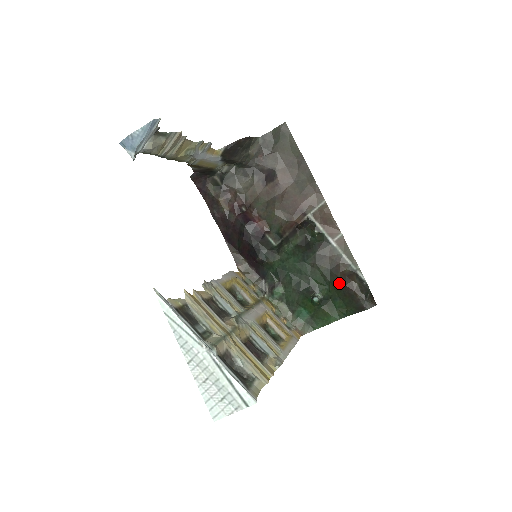
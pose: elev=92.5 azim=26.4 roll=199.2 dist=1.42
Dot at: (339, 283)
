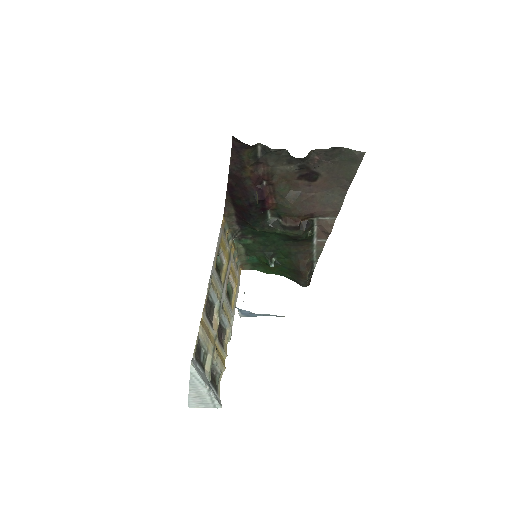
Dot at: (297, 265)
